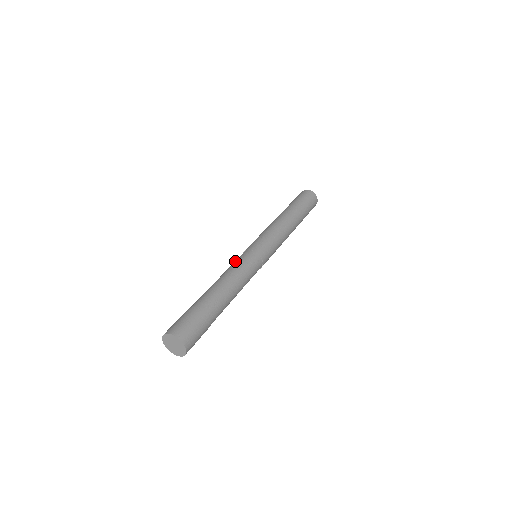
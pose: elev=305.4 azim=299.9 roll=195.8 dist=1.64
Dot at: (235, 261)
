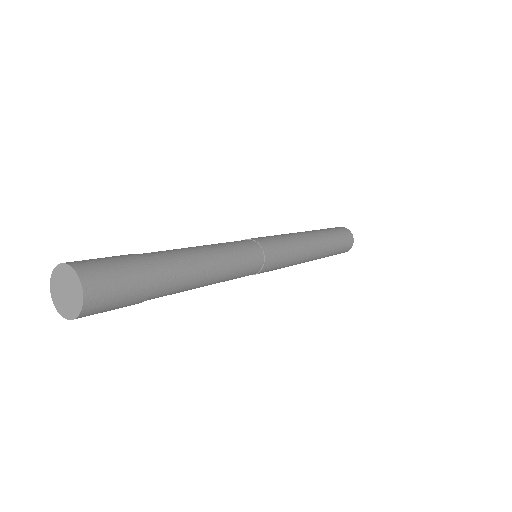
Dot at: occluded
